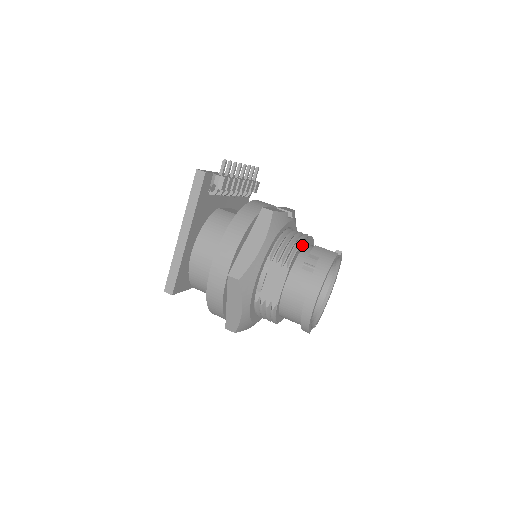
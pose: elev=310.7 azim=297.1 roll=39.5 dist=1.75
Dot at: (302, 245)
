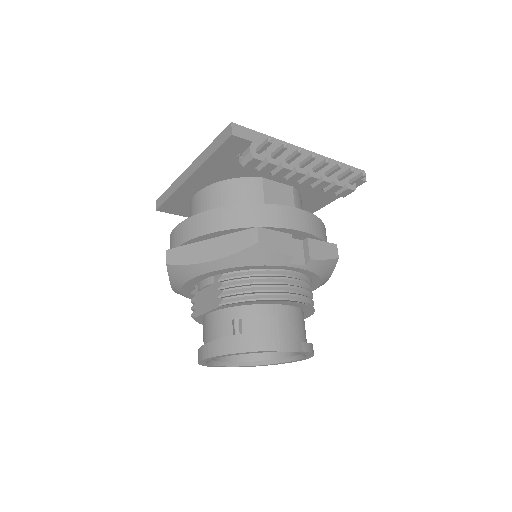
Dot at: (262, 301)
